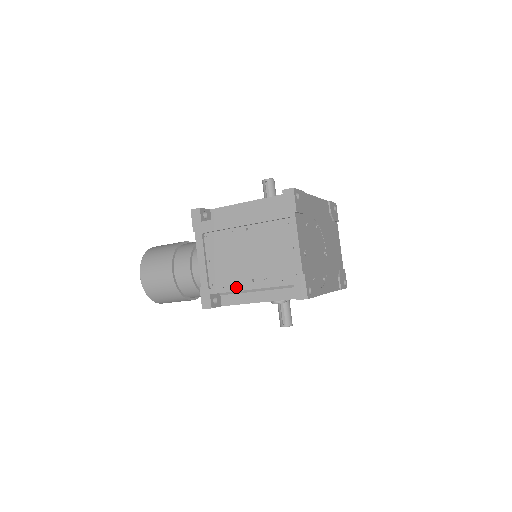
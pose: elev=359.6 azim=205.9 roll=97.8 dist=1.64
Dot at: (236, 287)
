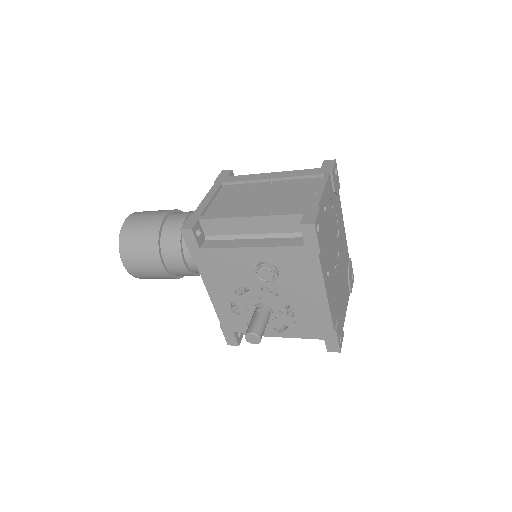
Dot at: (233, 215)
